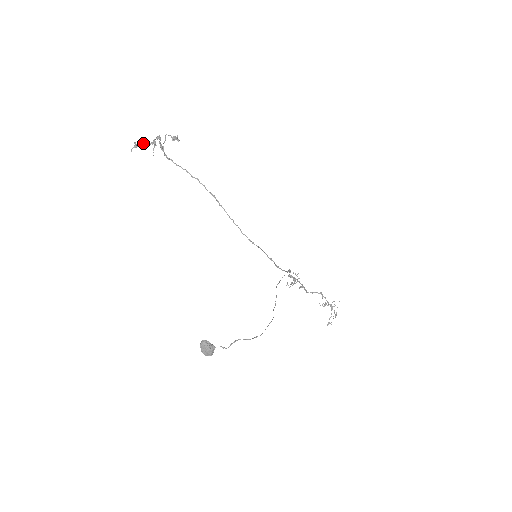
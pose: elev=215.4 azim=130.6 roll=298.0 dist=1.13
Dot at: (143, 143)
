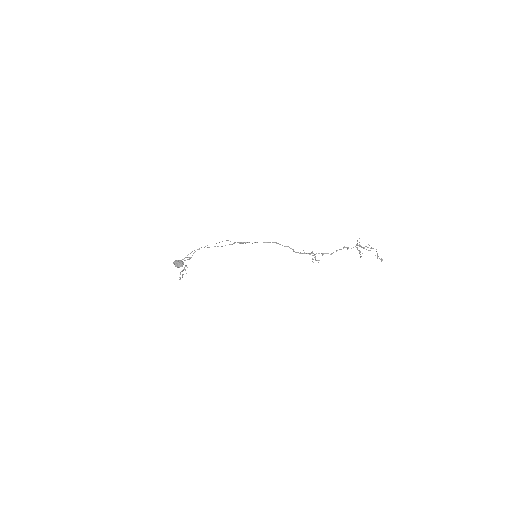
Dot at: occluded
